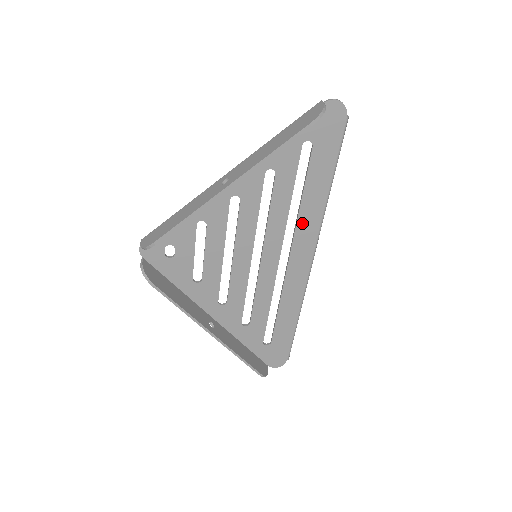
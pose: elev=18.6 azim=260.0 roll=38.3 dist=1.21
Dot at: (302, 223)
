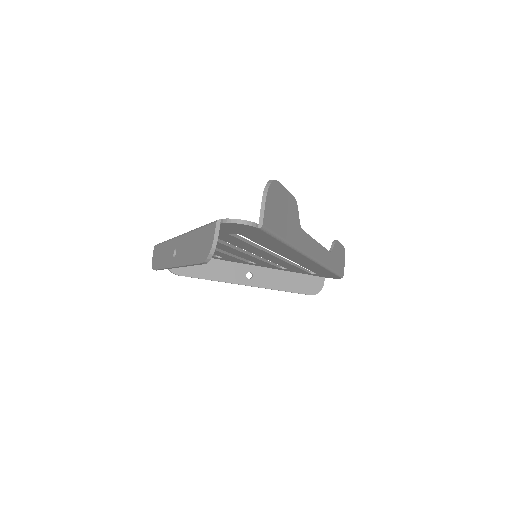
Dot at: (281, 253)
